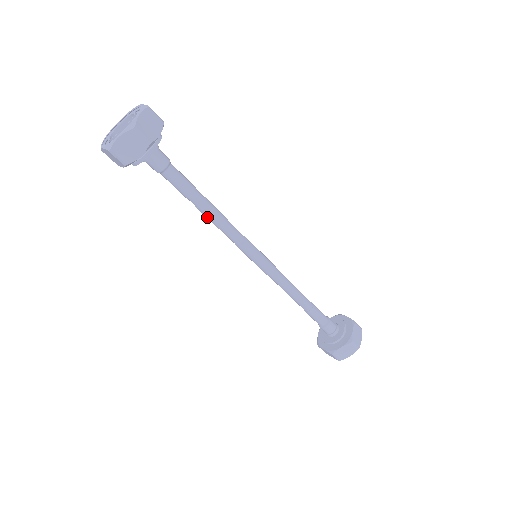
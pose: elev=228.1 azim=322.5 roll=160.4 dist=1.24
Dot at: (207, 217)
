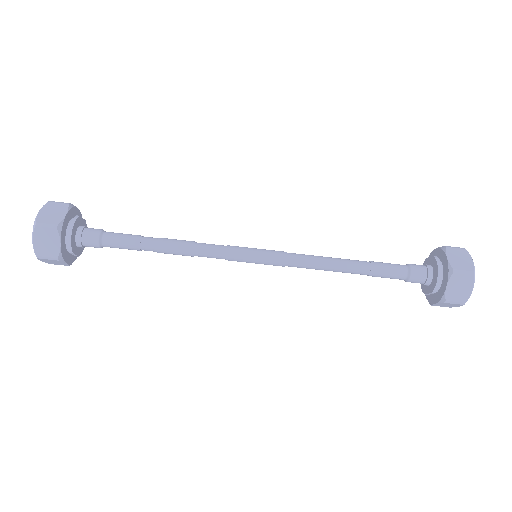
Dot at: (173, 247)
